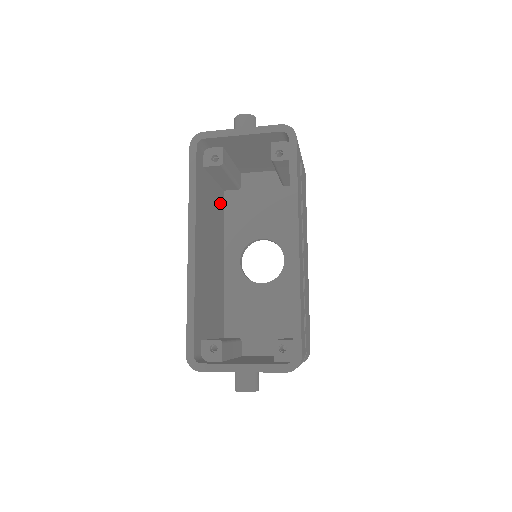
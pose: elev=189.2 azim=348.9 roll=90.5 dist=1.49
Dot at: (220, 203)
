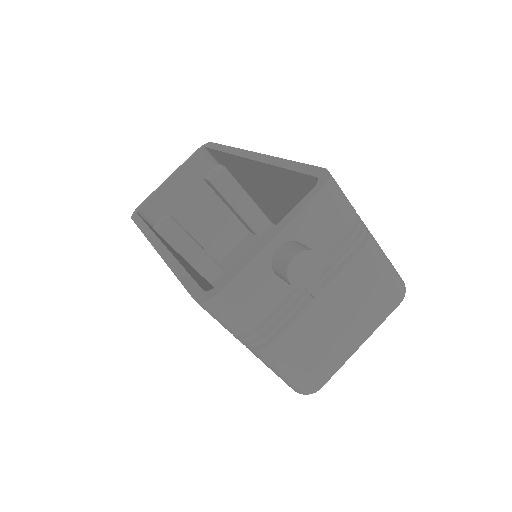
Dot at: occluded
